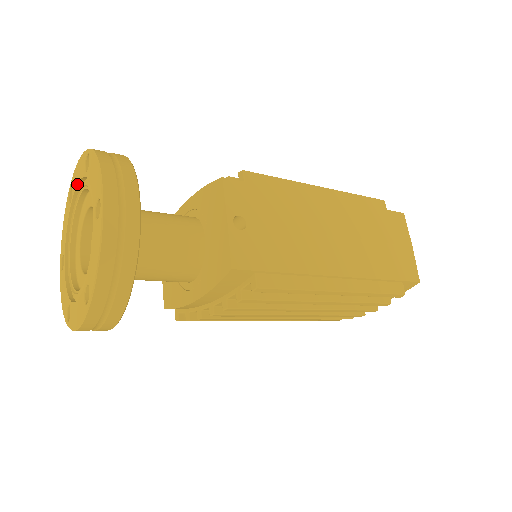
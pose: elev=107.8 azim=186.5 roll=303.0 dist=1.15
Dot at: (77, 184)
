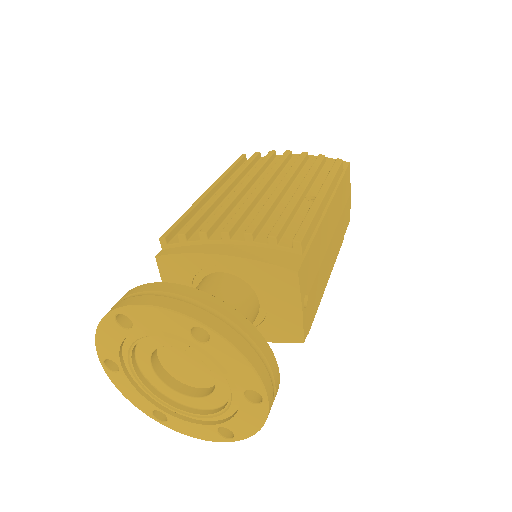
Dot at: (158, 331)
